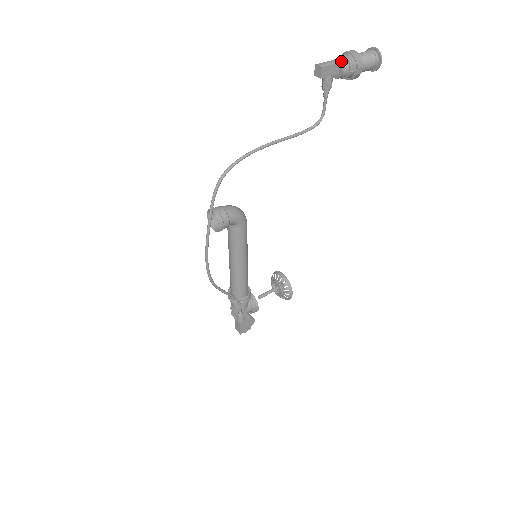
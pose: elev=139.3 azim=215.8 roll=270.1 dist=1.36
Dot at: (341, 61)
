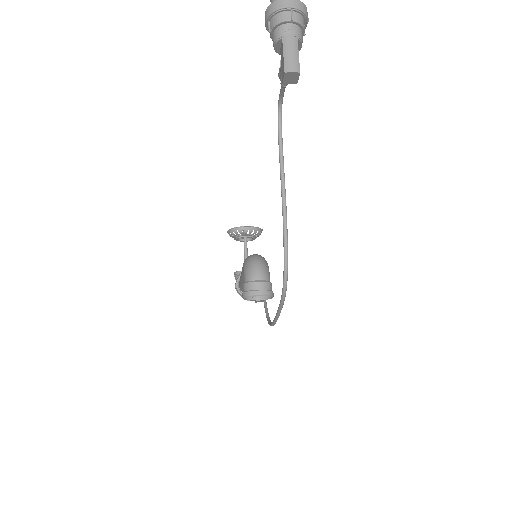
Dot at: (296, 35)
